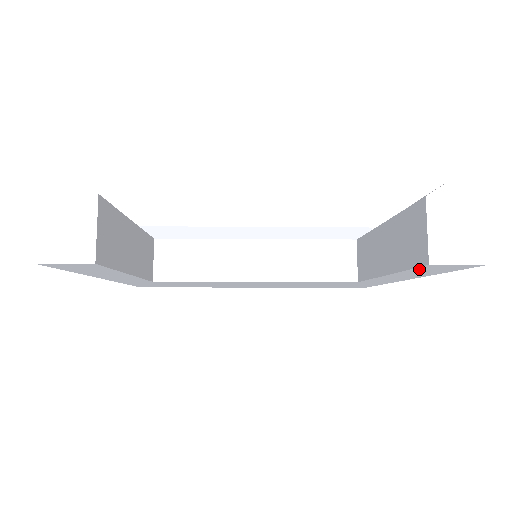
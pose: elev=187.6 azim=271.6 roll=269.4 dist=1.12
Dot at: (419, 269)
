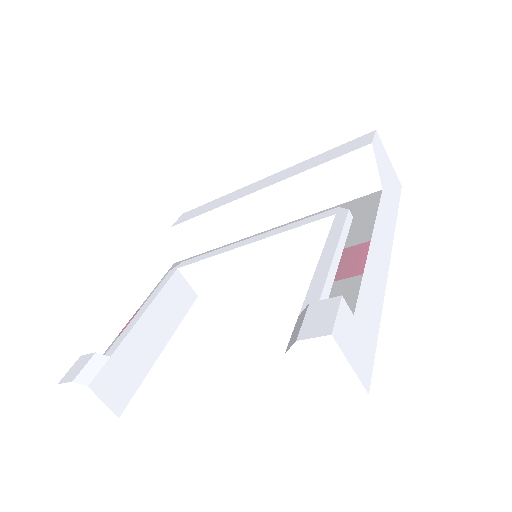
Dot at: occluded
